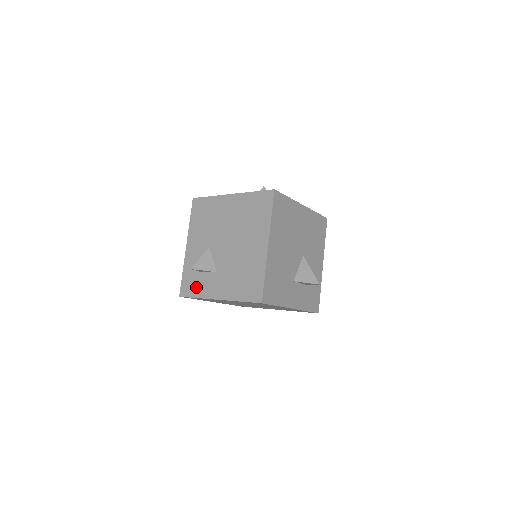
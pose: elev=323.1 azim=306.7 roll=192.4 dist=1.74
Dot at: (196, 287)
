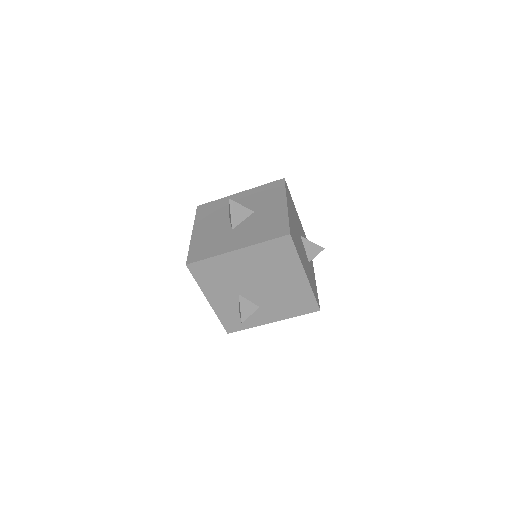
Dot at: (243, 323)
